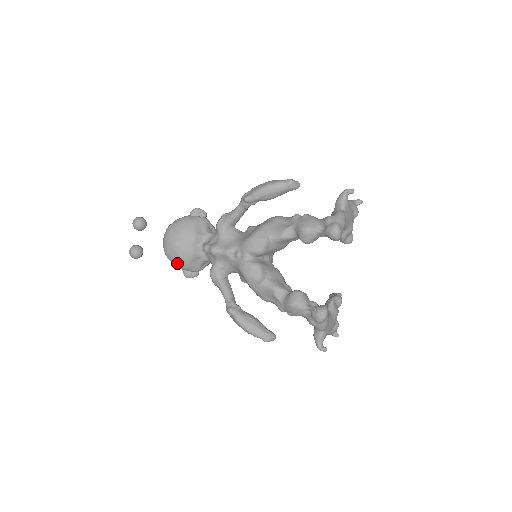
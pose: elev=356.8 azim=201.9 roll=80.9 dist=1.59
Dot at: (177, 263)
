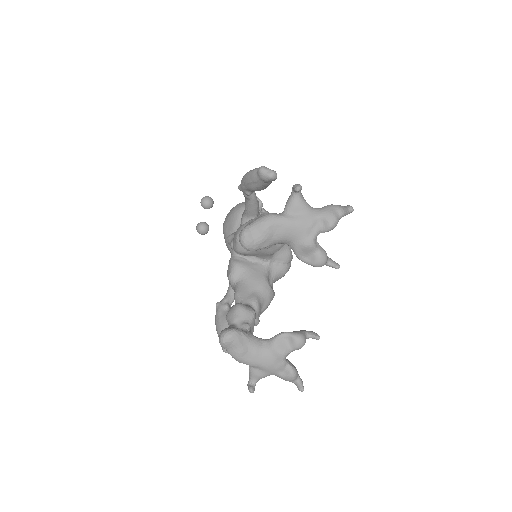
Dot at: (227, 247)
